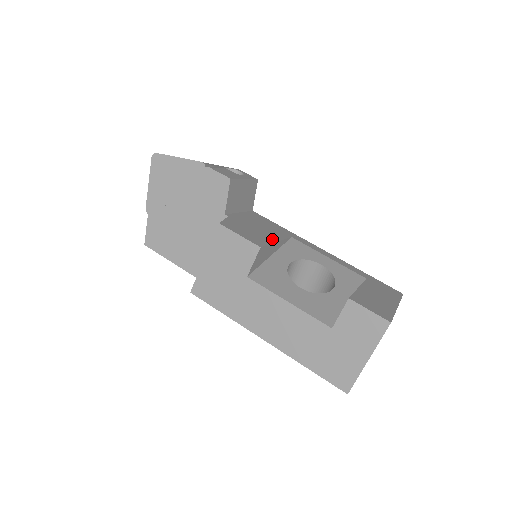
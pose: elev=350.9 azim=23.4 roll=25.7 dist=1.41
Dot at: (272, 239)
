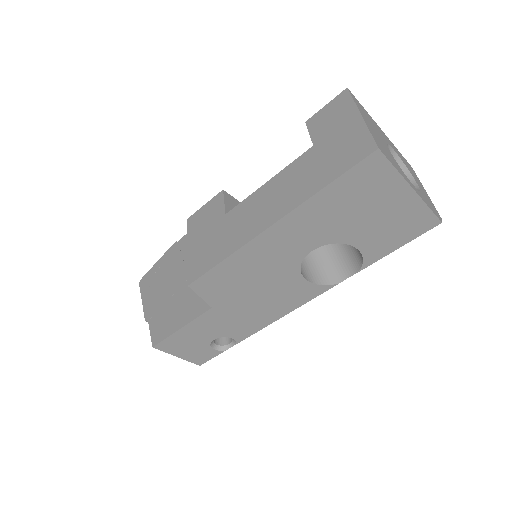
Dot at: occluded
